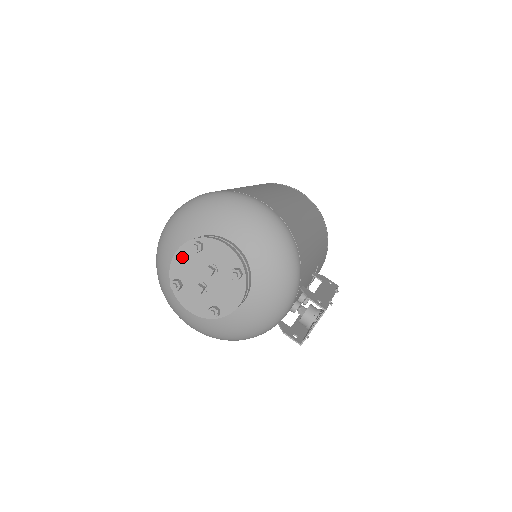
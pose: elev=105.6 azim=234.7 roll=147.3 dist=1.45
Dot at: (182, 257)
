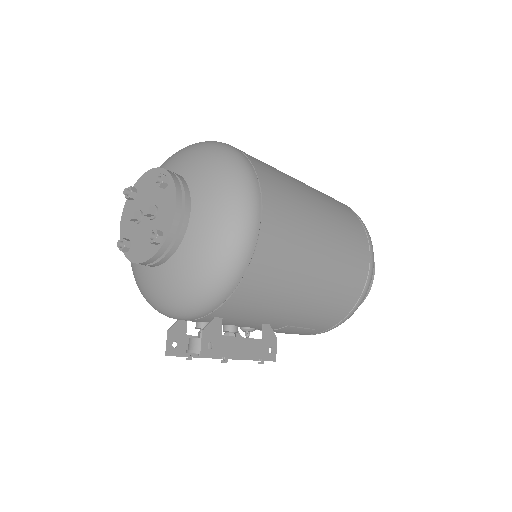
Dot at: (153, 177)
